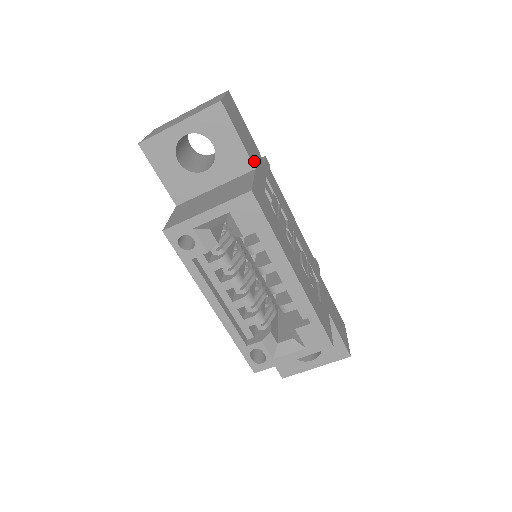
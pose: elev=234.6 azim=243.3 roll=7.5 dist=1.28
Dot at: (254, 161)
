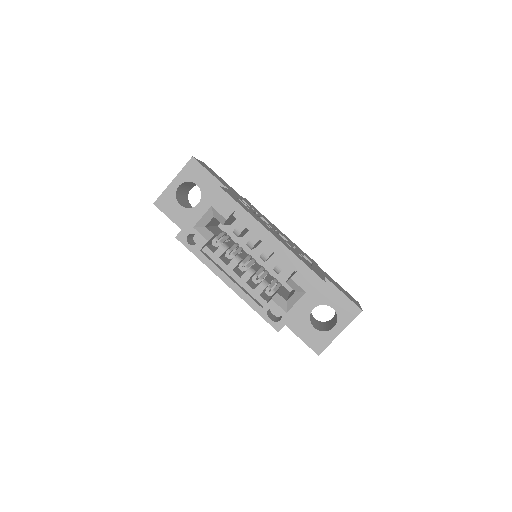
Dot at: (227, 187)
